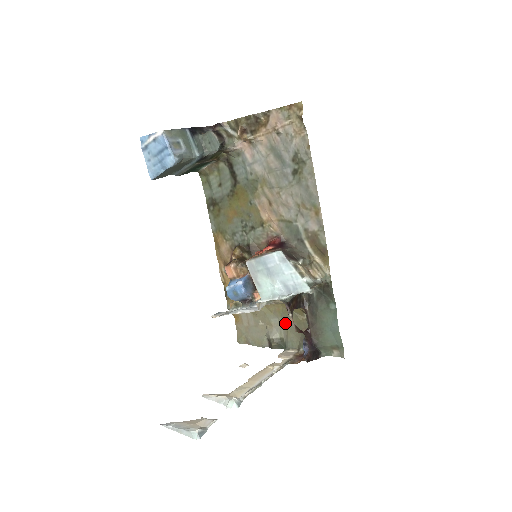
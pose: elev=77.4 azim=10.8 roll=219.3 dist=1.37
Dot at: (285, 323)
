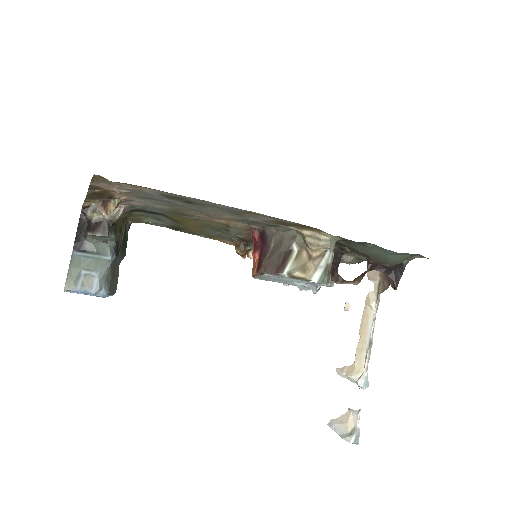
Dot at: occluded
